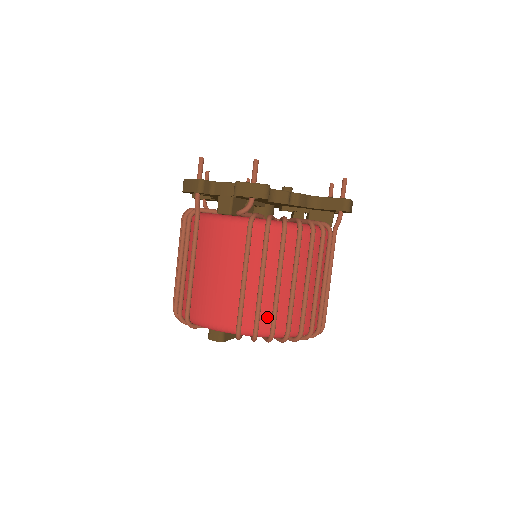
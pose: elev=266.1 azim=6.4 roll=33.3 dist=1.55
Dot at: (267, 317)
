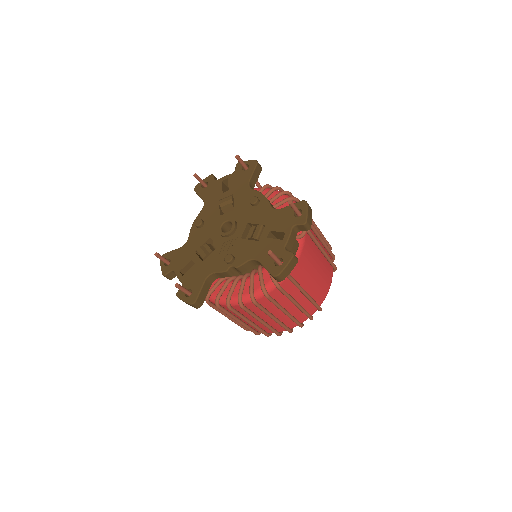
Dot at: occluded
